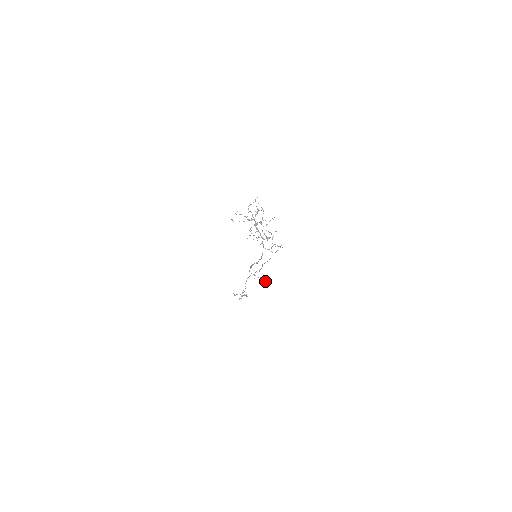
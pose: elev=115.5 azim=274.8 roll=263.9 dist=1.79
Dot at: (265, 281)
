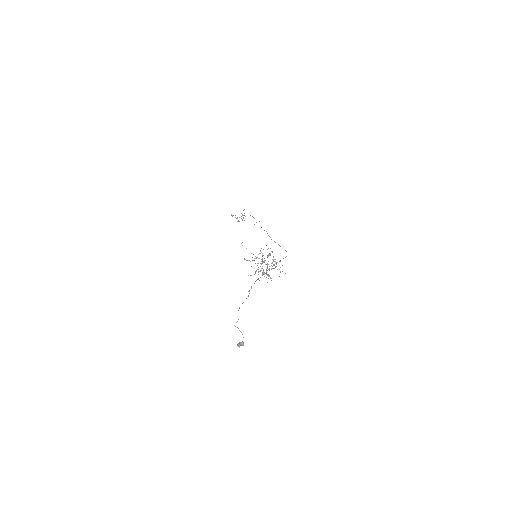
Dot at: (243, 344)
